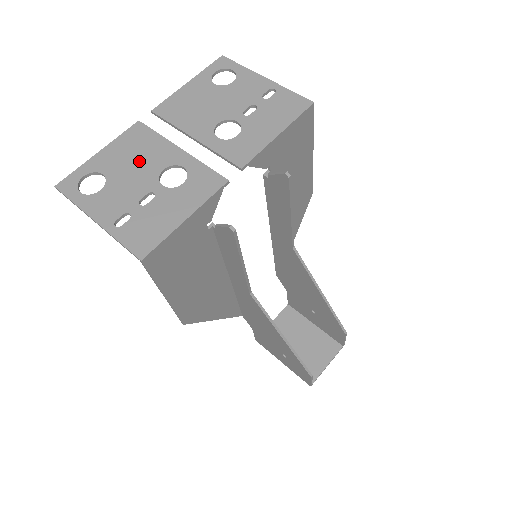
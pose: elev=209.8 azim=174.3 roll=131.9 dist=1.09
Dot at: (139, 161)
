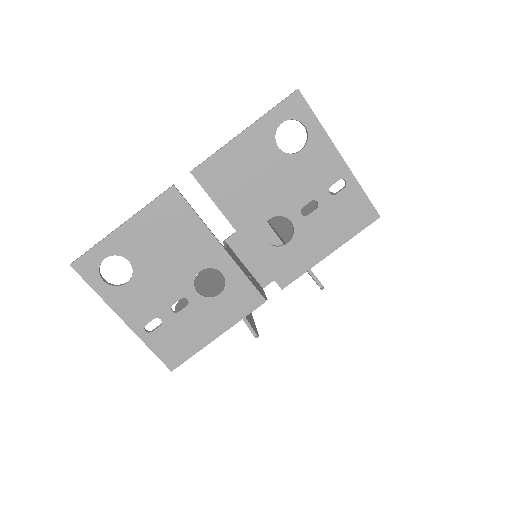
Dot at: (172, 252)
